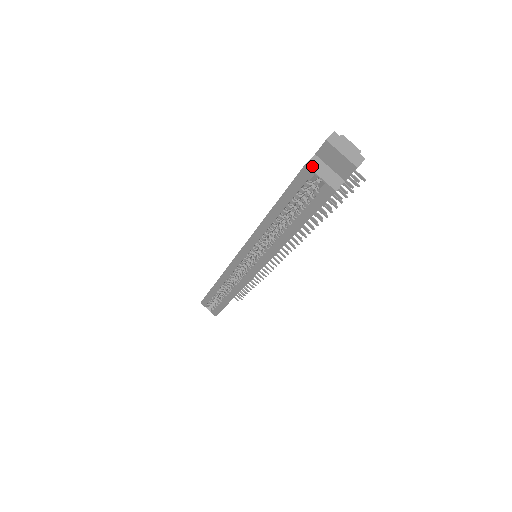
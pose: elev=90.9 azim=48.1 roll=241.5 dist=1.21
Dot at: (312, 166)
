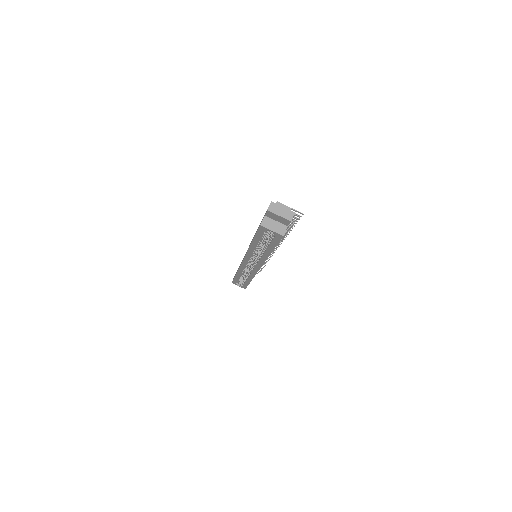
Dot at: (265, 225)
